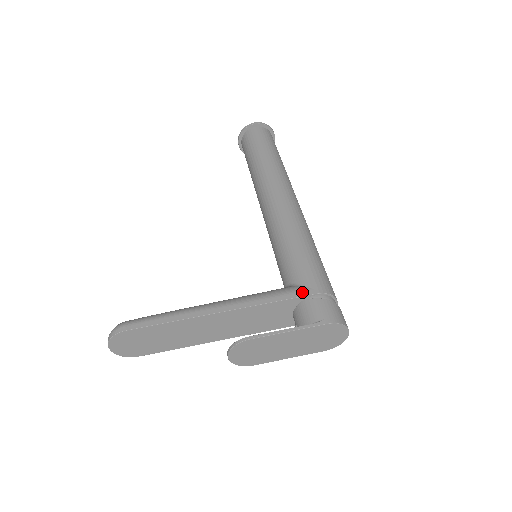
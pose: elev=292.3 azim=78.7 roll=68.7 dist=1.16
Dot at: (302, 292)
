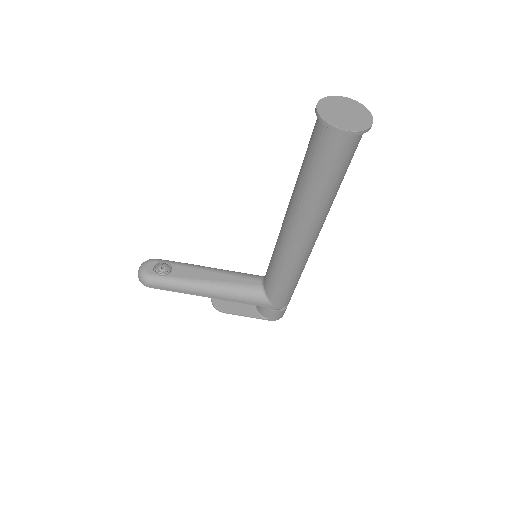
Dot at: (267, 306)
